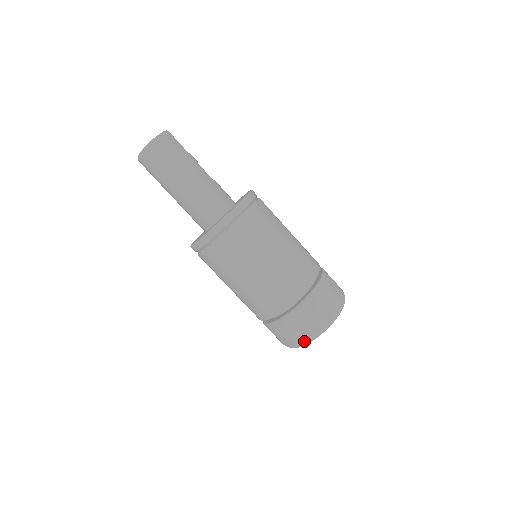
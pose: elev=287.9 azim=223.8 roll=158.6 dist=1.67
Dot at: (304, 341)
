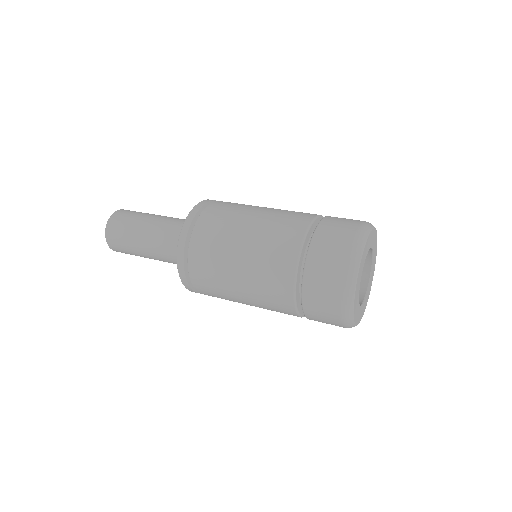
Dot at: (346, 287)
